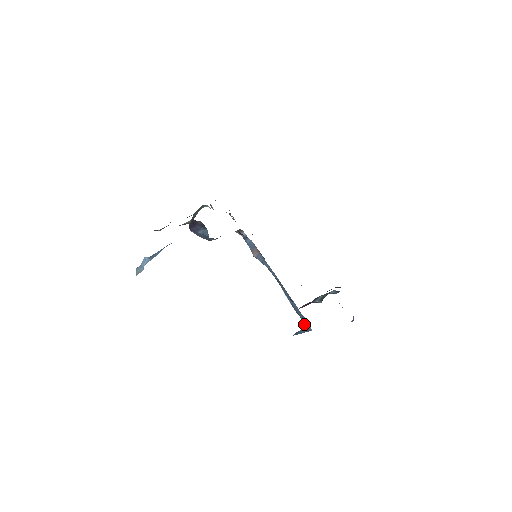
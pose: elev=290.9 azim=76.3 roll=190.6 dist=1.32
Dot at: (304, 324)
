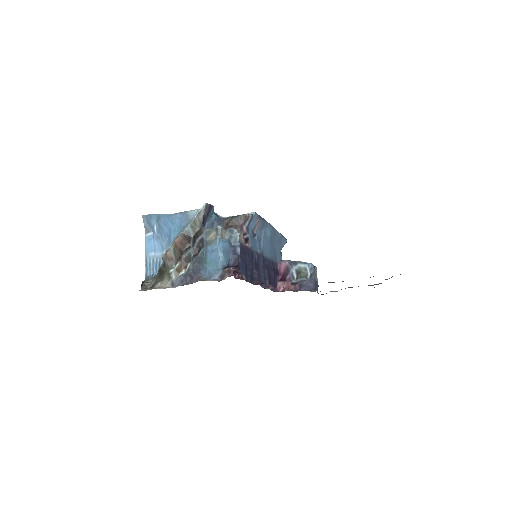
Dot at: occluded
